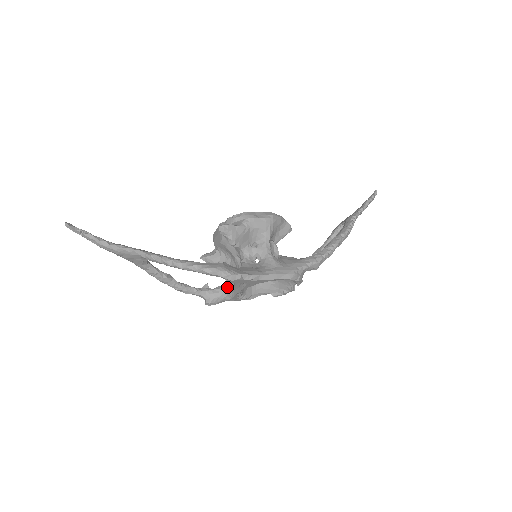
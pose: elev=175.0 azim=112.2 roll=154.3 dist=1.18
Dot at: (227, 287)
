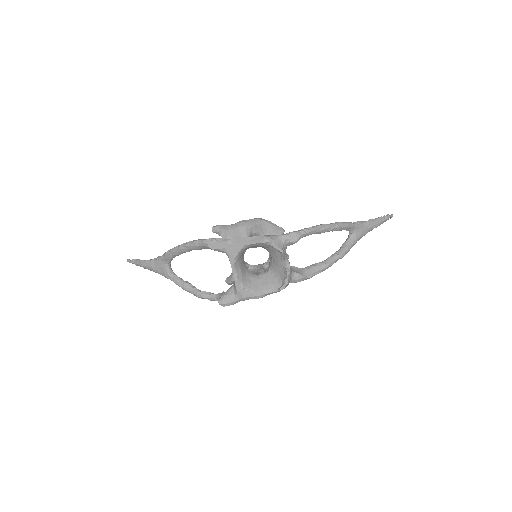
Dot at: (234, 284)
